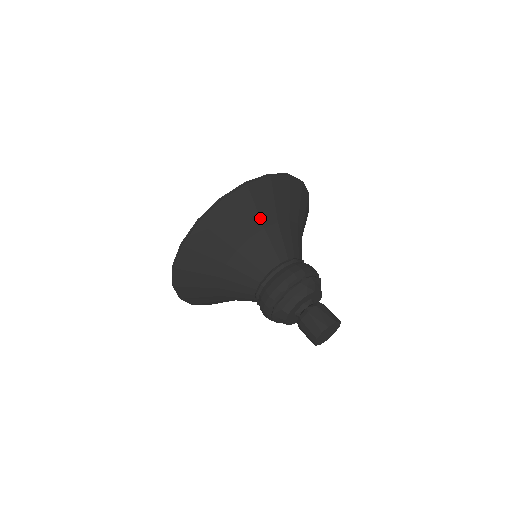
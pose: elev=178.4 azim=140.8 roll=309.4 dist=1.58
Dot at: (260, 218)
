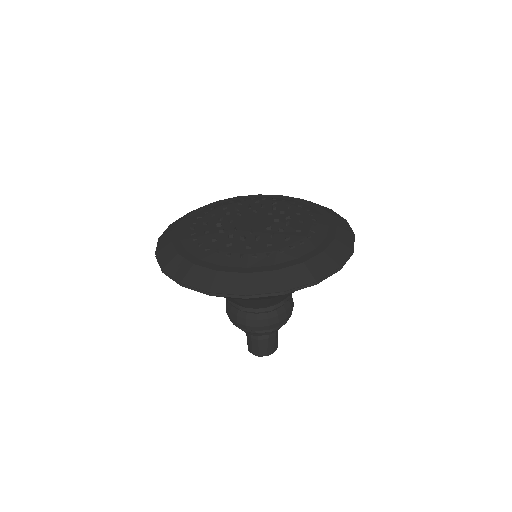
Dot at: occluded
